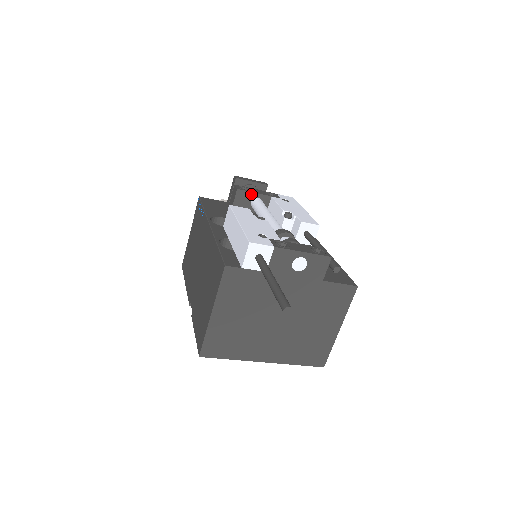
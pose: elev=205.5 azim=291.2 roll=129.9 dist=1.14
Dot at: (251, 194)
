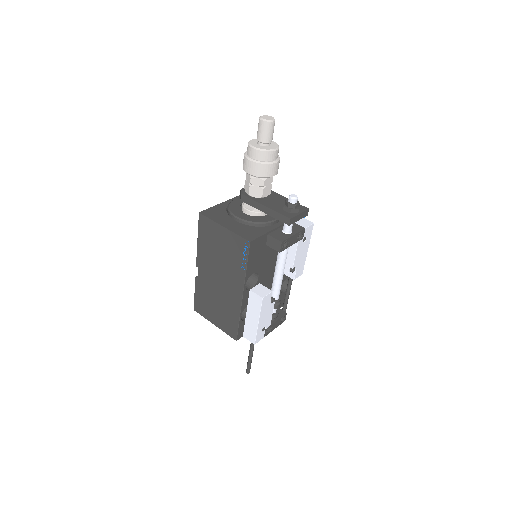
Dot at: (286, 247)
